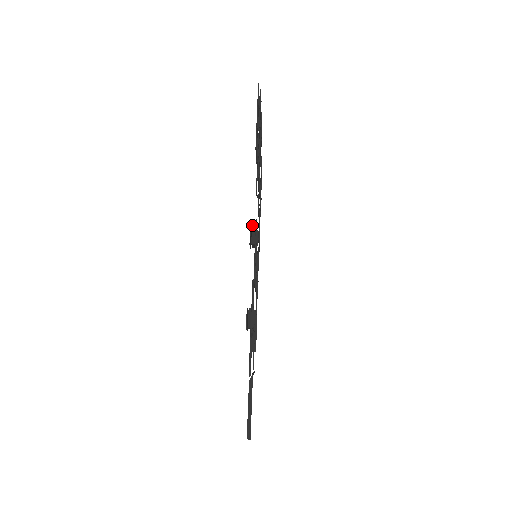
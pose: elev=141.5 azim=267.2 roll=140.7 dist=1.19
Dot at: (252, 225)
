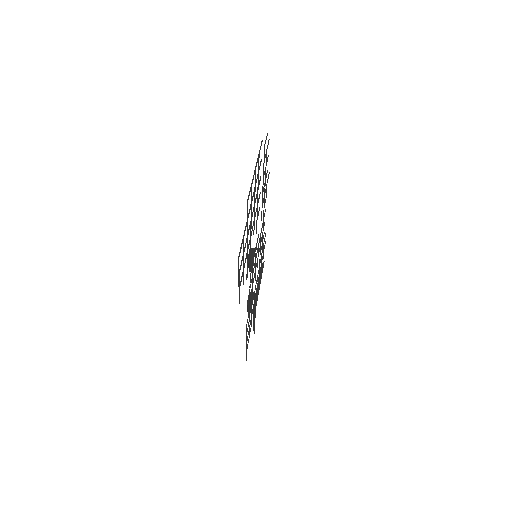
Dot at: (249, 260)
